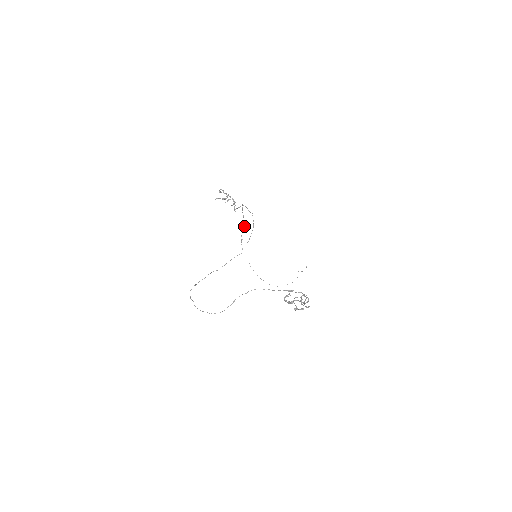
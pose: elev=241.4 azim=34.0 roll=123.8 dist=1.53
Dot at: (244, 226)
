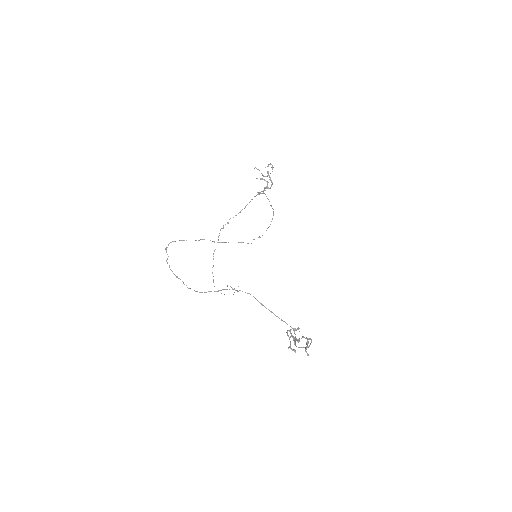
Dot at: (240, 212)
